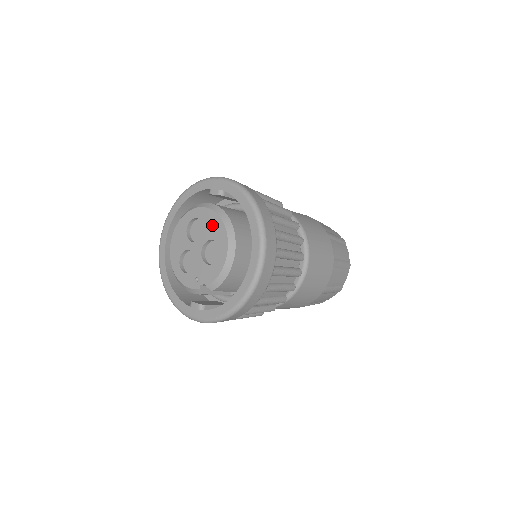
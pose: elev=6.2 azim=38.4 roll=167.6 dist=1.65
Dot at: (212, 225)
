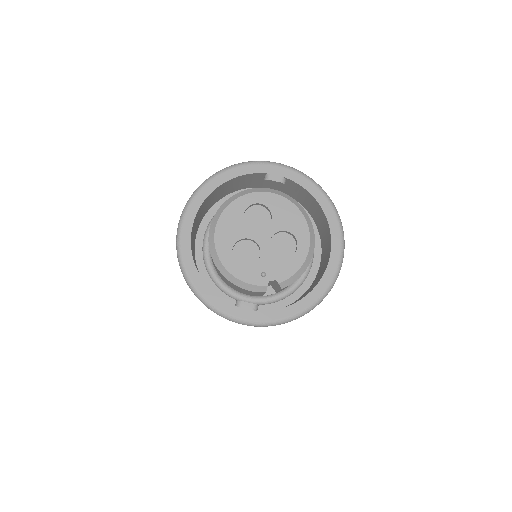
Dot at: (286, 214)
